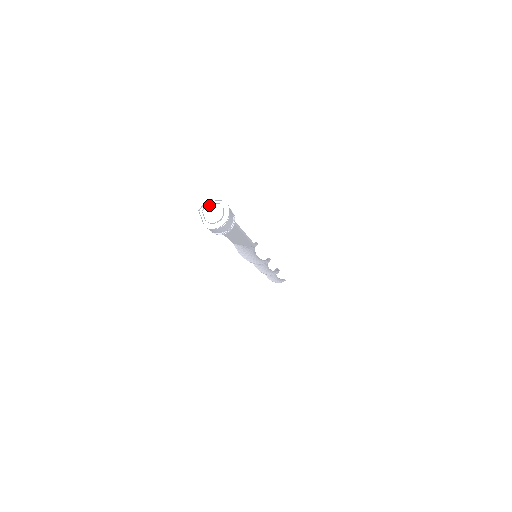
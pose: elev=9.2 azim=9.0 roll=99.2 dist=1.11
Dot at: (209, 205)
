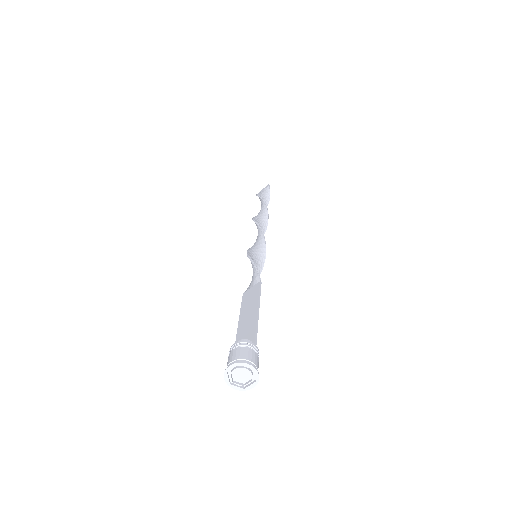
Dot at: (232, 373)
